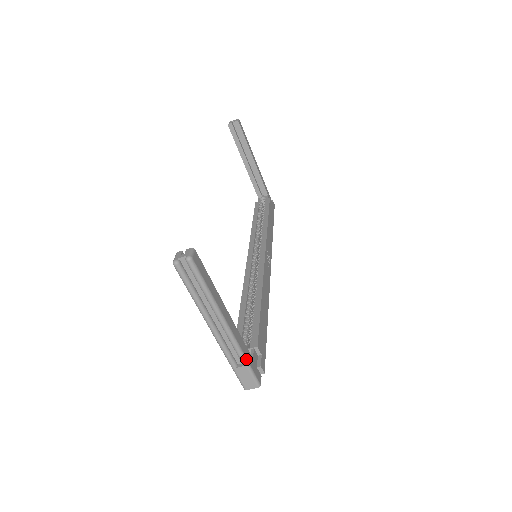
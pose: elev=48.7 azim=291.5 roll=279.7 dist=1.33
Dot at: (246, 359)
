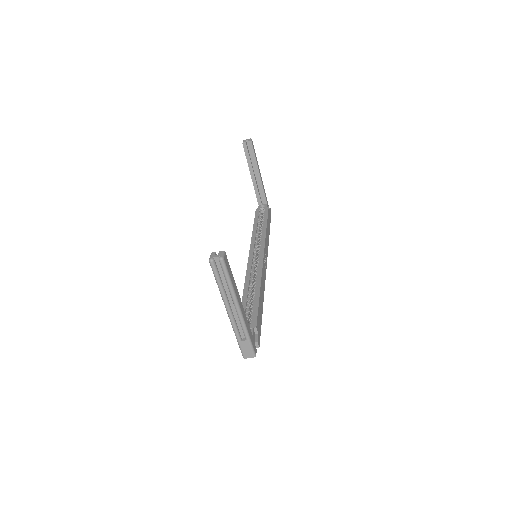
Dot at: (249, 335)
